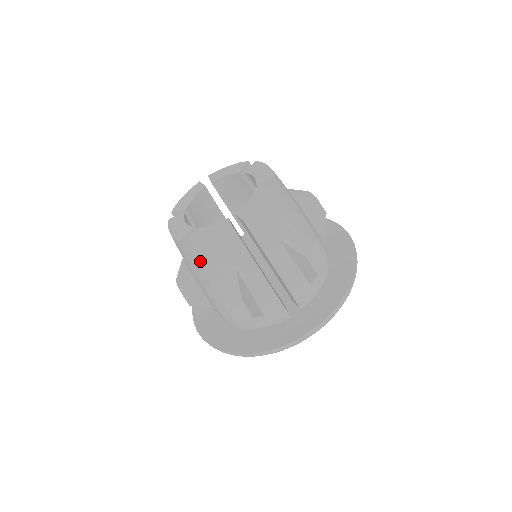
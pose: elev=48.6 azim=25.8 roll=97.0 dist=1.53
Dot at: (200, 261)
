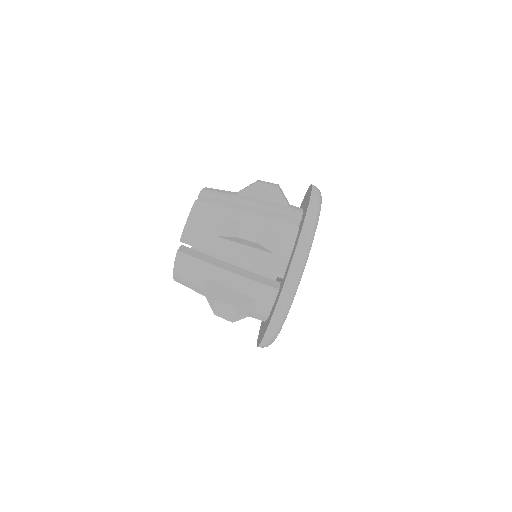
Dot at: (199, 244)
